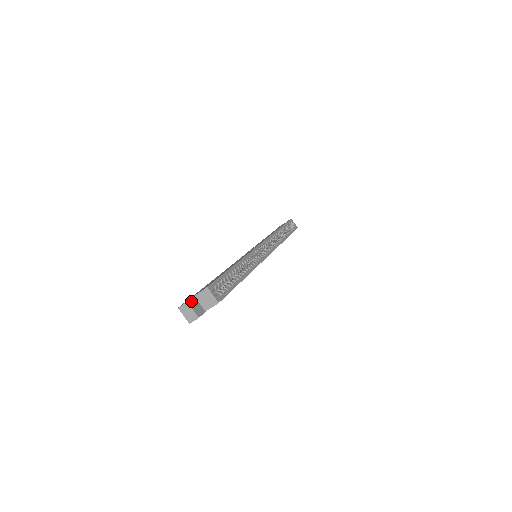
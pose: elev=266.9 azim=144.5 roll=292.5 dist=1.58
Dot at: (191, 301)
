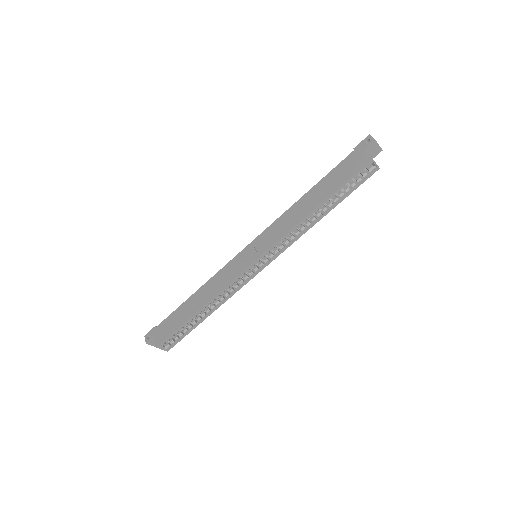
Dot at: (150, 341)
